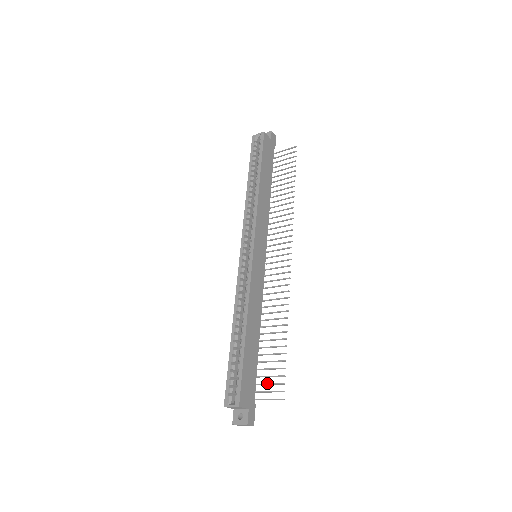
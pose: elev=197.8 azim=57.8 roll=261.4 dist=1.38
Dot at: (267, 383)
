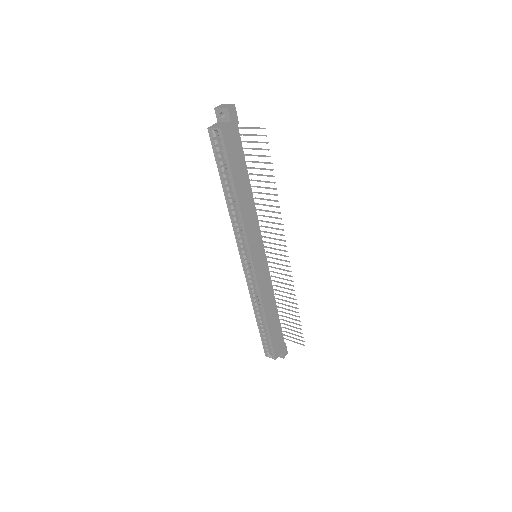
Dot at: occluded
